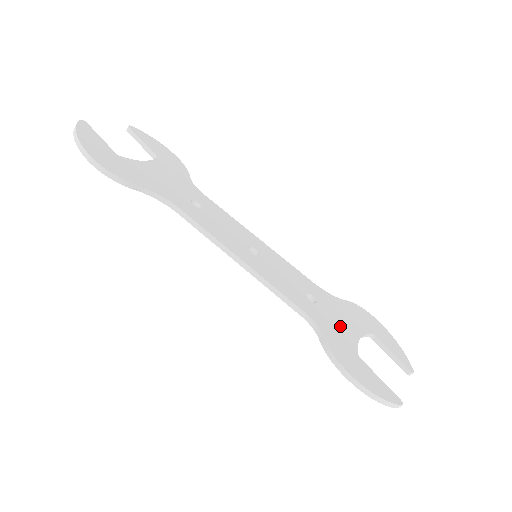
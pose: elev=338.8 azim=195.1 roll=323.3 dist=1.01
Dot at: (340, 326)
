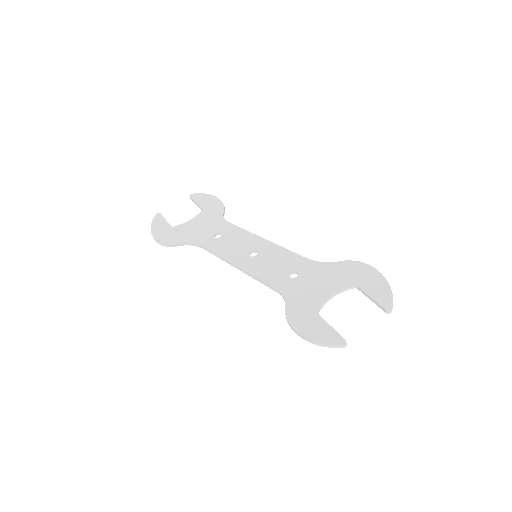
Dot at: (313, 290)
